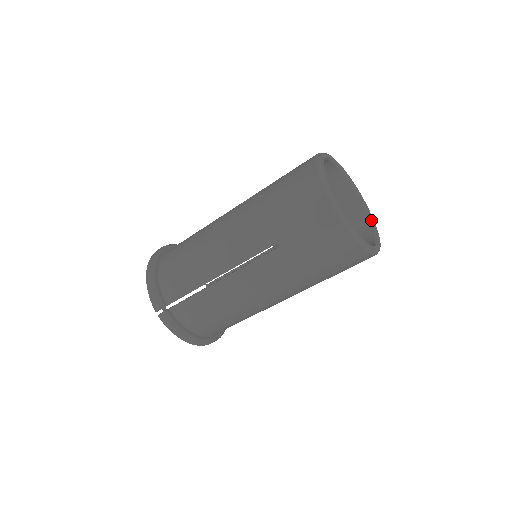
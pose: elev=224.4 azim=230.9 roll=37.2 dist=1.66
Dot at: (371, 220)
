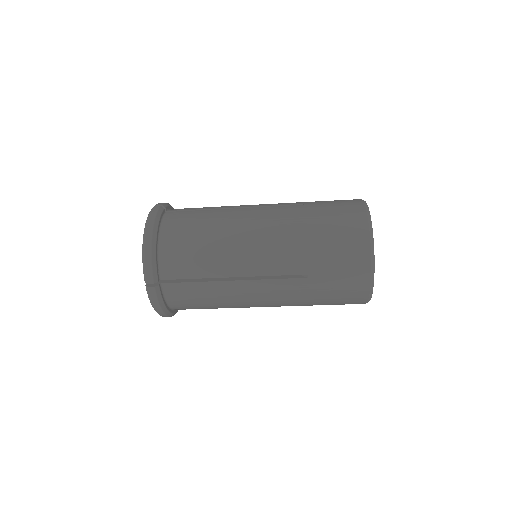
Dot at: occluded
